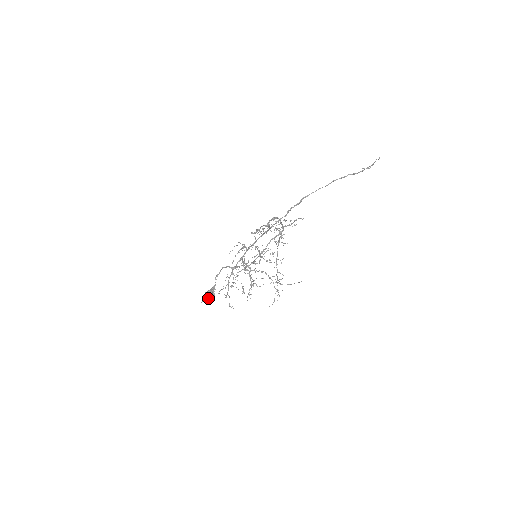
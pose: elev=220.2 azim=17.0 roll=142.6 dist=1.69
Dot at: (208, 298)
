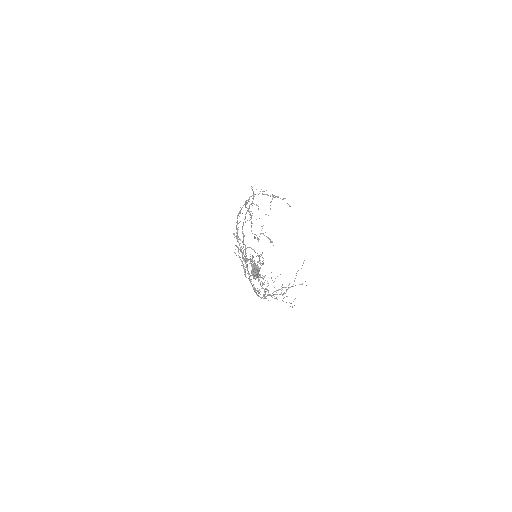
Dot at: (257, 273)
